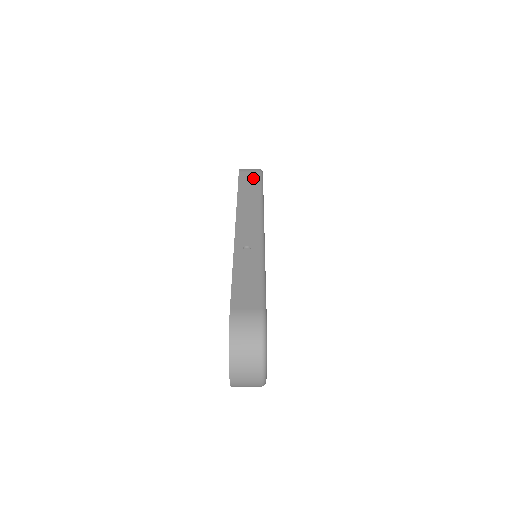
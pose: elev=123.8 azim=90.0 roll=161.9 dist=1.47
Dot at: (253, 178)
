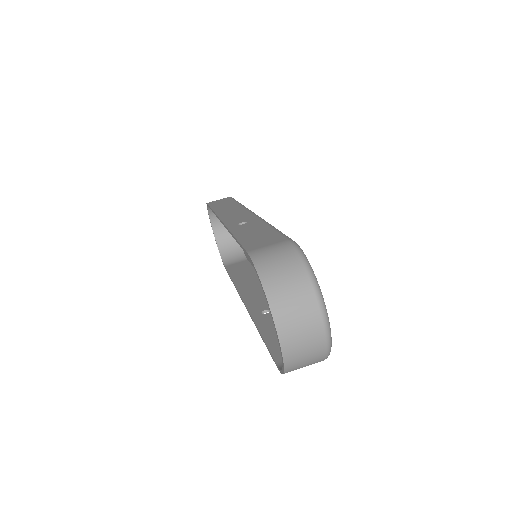
Dot at: (224, 200)
